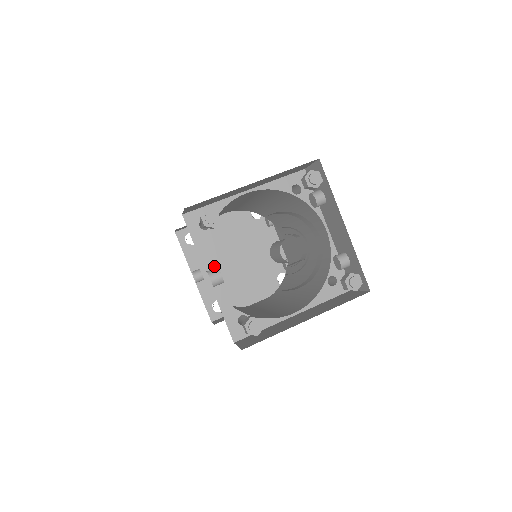
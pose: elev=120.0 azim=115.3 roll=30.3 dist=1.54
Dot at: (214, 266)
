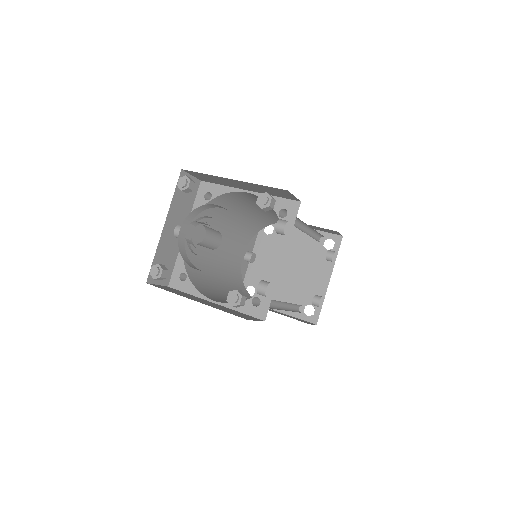
Dot at: (269, 260)
